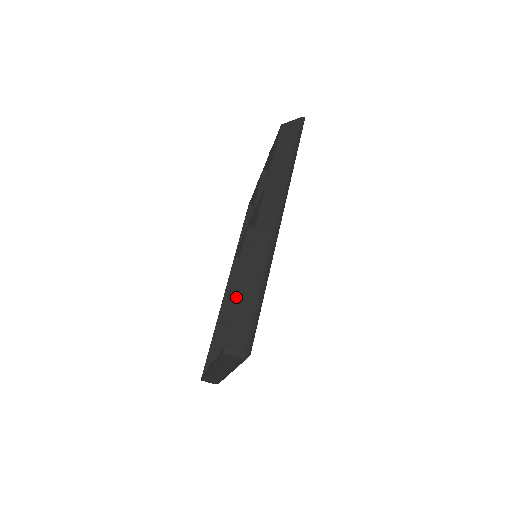
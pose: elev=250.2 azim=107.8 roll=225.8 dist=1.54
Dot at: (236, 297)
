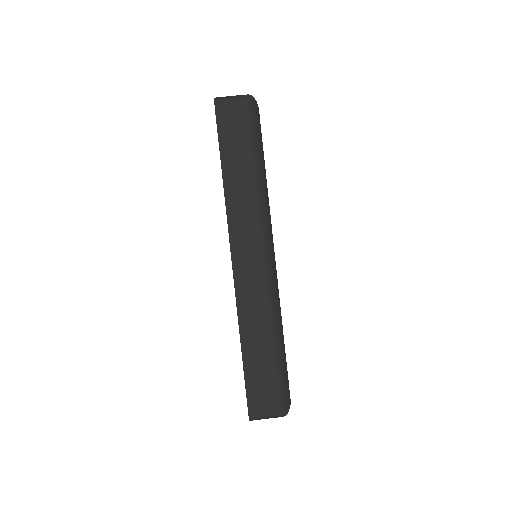
Dot at: occluded
